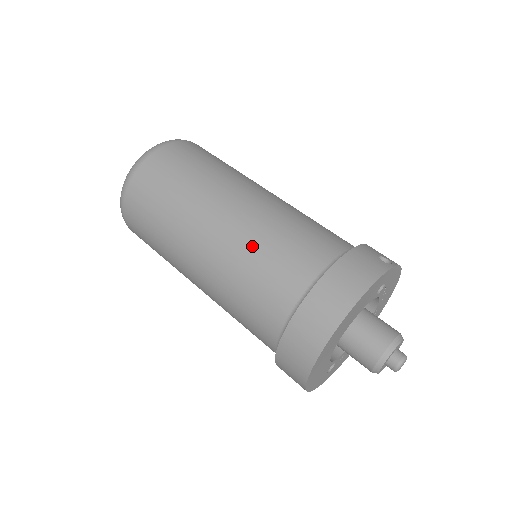
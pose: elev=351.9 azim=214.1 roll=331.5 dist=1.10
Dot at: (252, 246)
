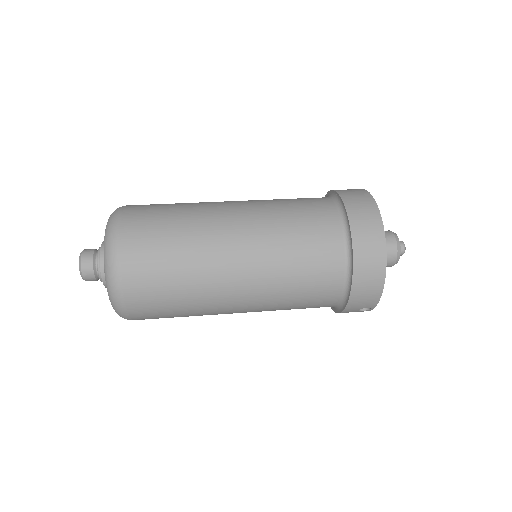
Dot at: (277, 208)
